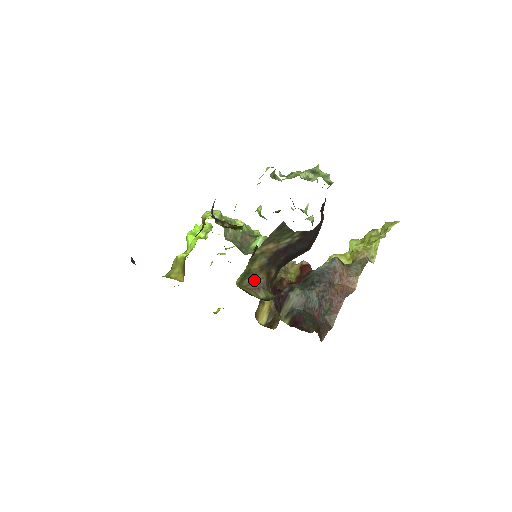
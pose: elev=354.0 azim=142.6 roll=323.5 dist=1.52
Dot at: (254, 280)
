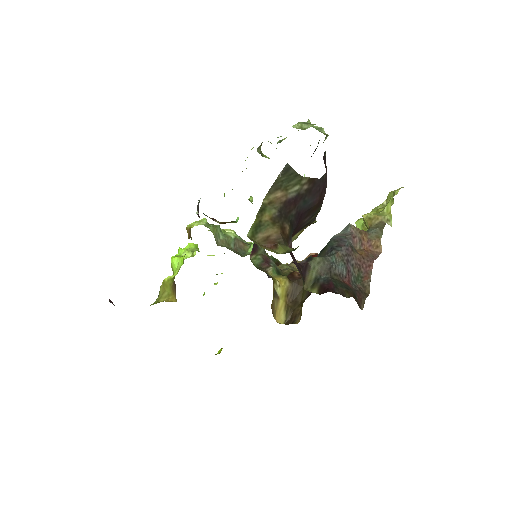
Dot at: (267, 235)
